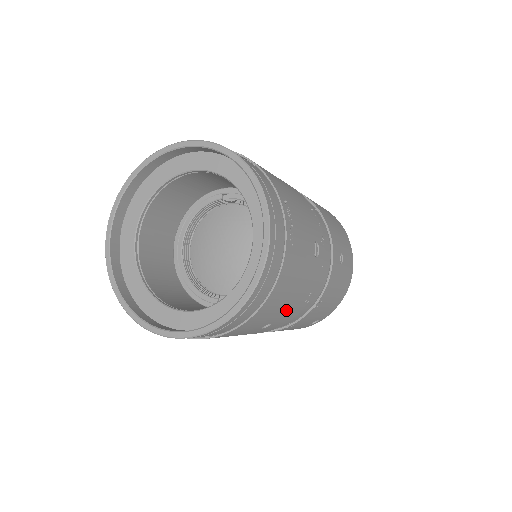
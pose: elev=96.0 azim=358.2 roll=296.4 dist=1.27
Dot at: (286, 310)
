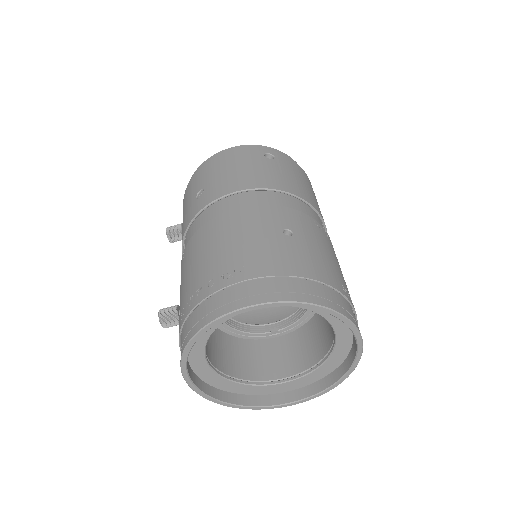
Dot at: occluded
